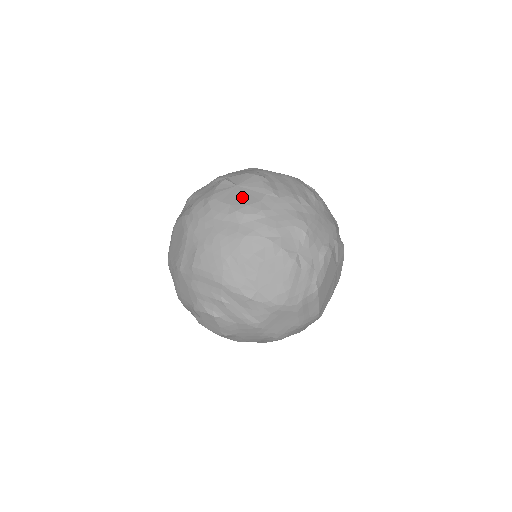
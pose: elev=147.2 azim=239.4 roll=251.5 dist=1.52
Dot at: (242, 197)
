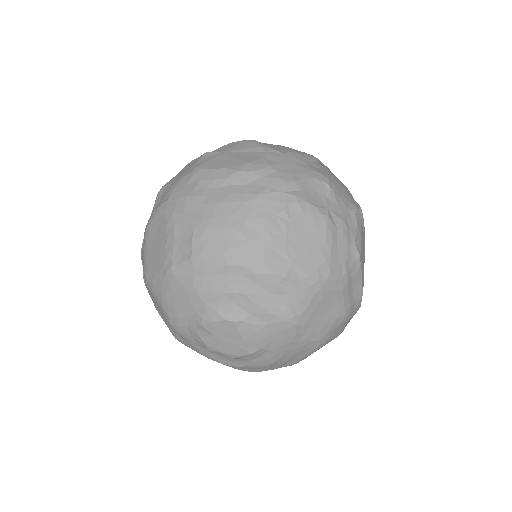
Dot at: (237, 159)
